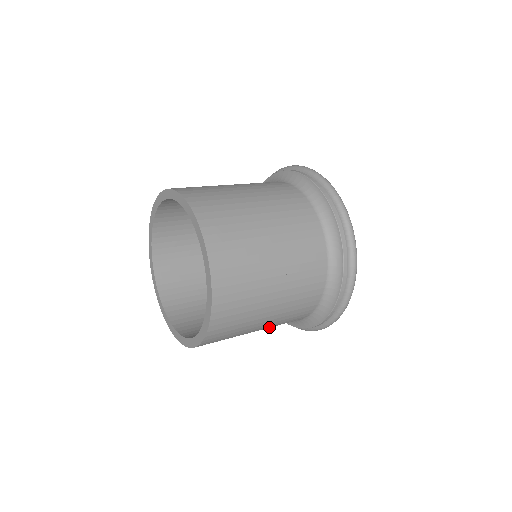
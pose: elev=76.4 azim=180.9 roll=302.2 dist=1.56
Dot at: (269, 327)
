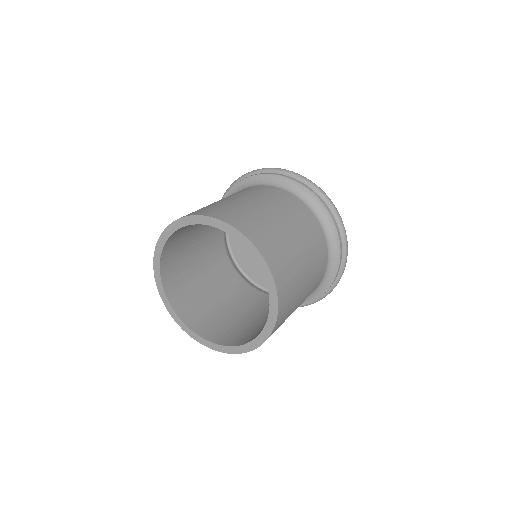
Dot at: occluded
